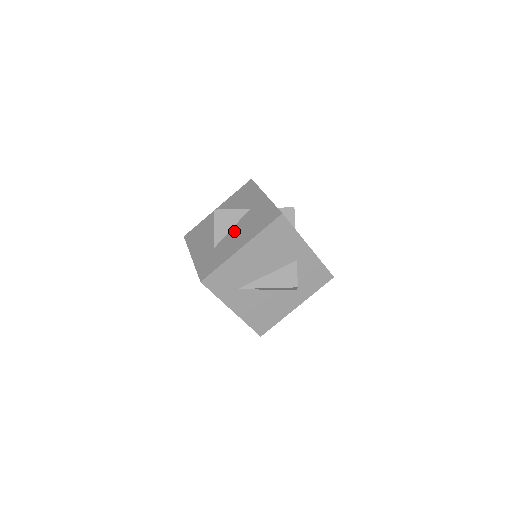
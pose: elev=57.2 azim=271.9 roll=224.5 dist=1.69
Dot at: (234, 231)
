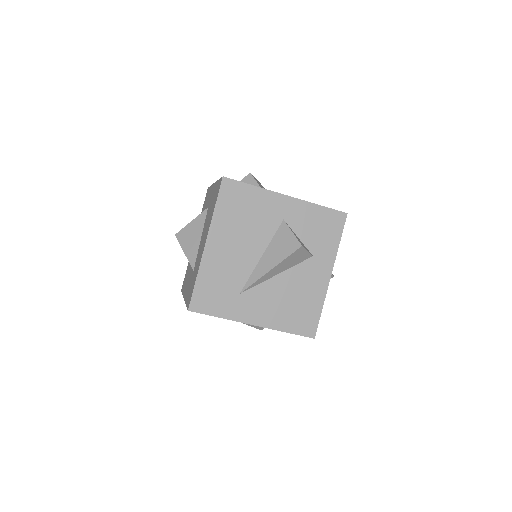
Dot at: (201, 238)
